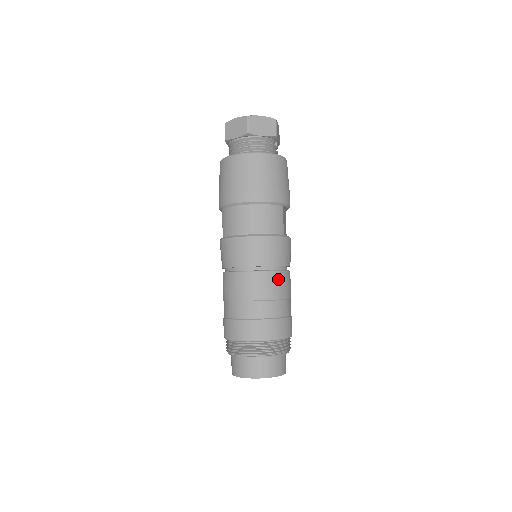
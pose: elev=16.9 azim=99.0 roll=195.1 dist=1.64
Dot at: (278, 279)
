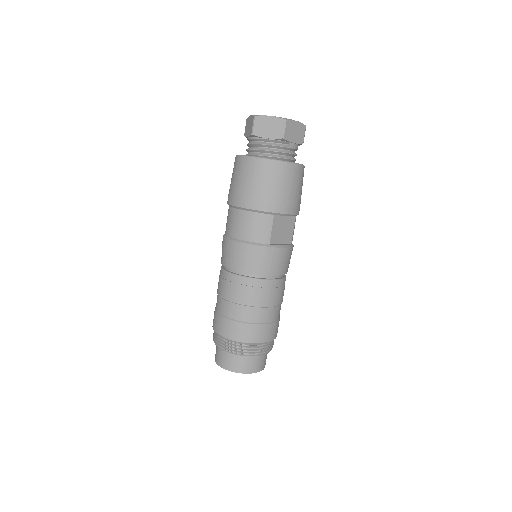
Dot at: (253, 287)
